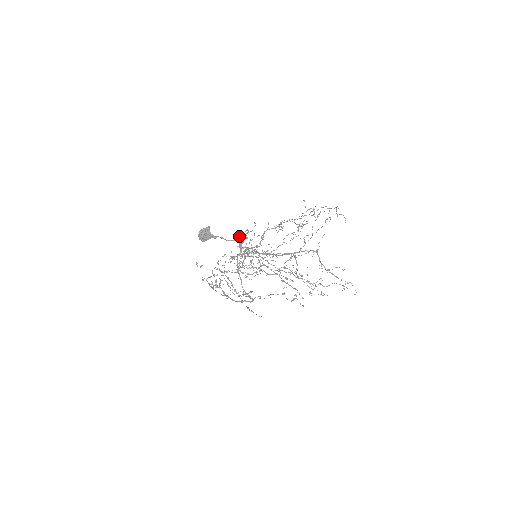
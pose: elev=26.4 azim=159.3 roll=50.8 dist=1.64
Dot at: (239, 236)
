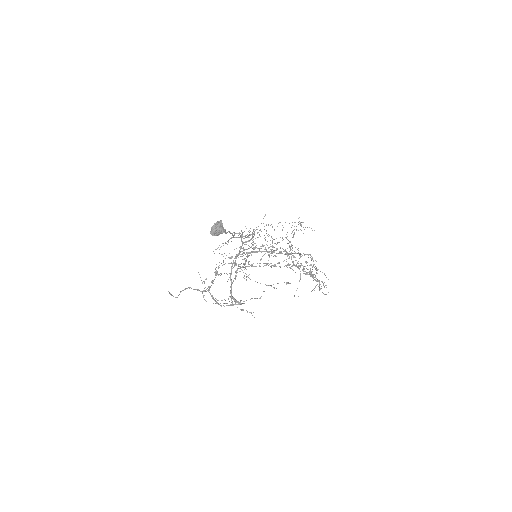
Dot at: (254, 233)
